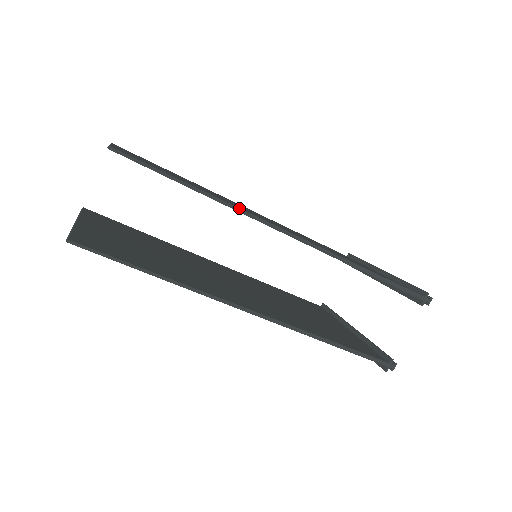
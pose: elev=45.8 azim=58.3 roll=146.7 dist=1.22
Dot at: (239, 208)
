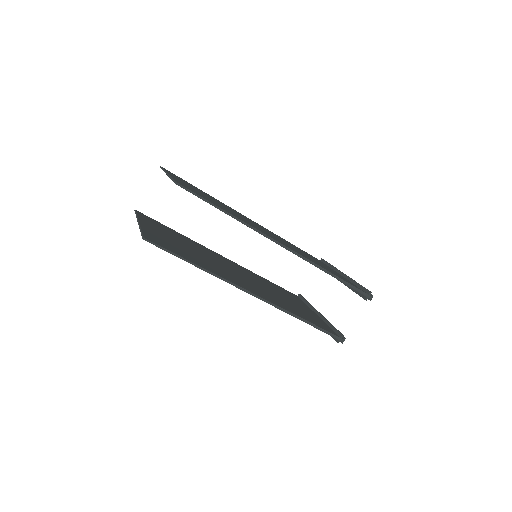
Dot at: (252, 226)
